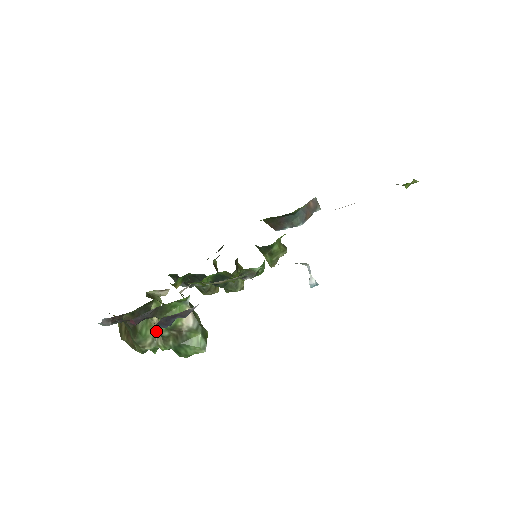
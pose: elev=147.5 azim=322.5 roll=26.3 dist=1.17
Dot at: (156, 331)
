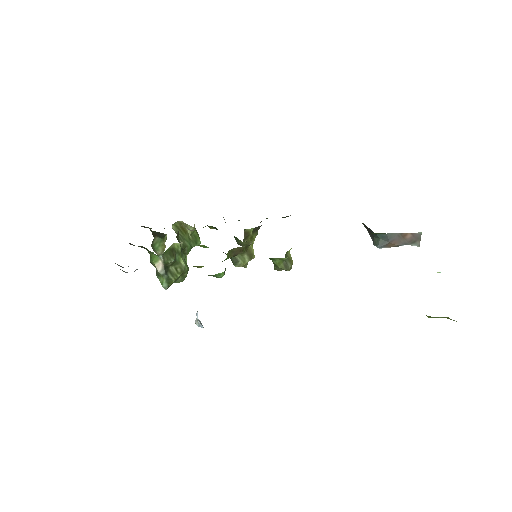
Dot at: (163, 251)
